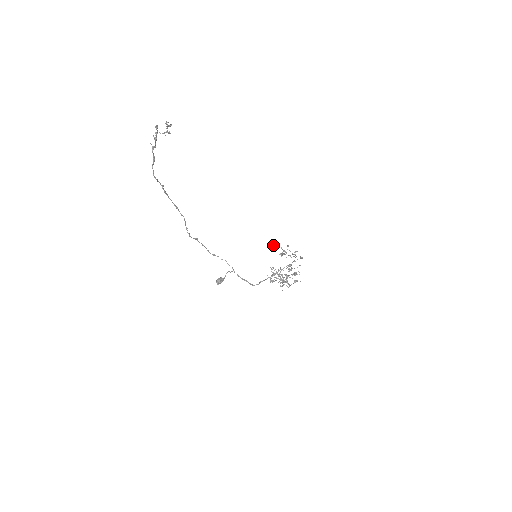
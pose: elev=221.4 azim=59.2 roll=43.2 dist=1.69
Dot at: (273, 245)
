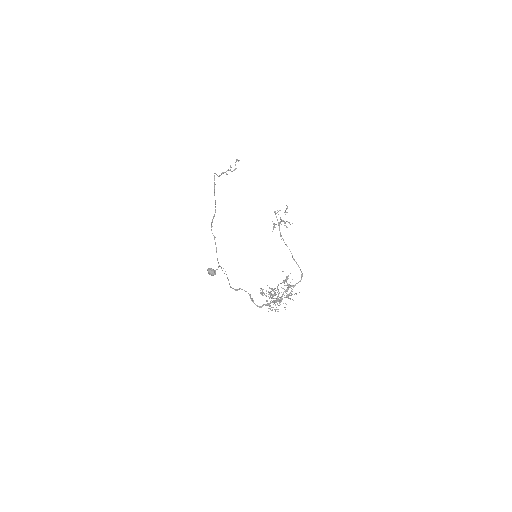
Dot at: (273, 224)
